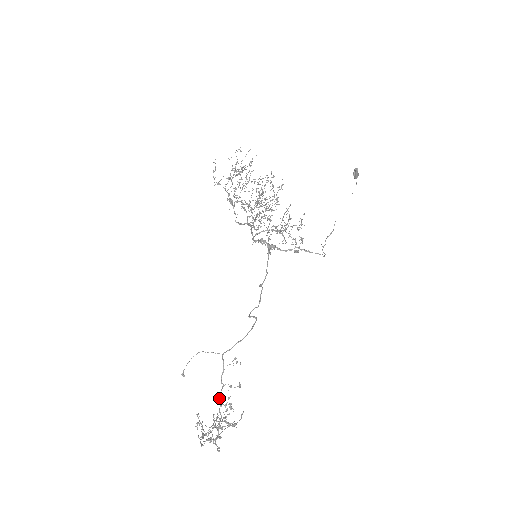
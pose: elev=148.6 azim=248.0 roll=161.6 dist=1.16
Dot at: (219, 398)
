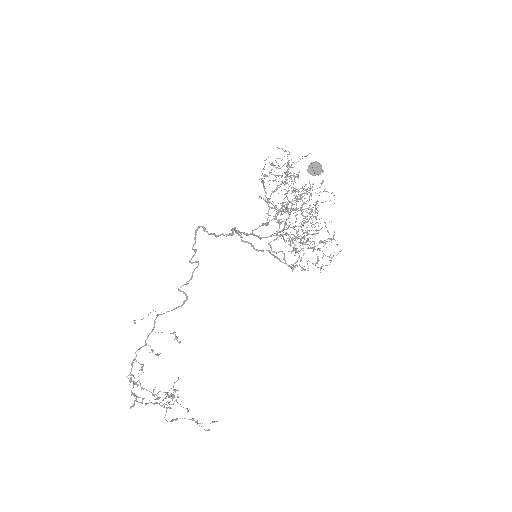
Dot at: occluded
